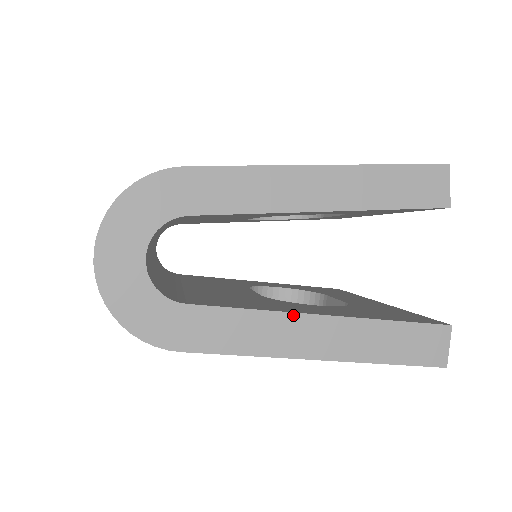
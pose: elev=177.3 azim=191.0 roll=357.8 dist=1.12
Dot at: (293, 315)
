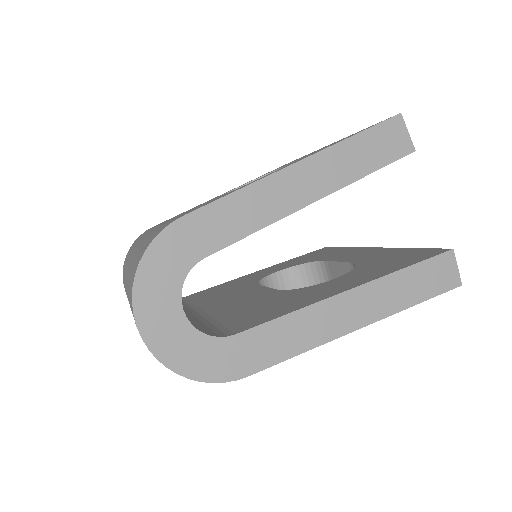
Dot at: (326, 301)
